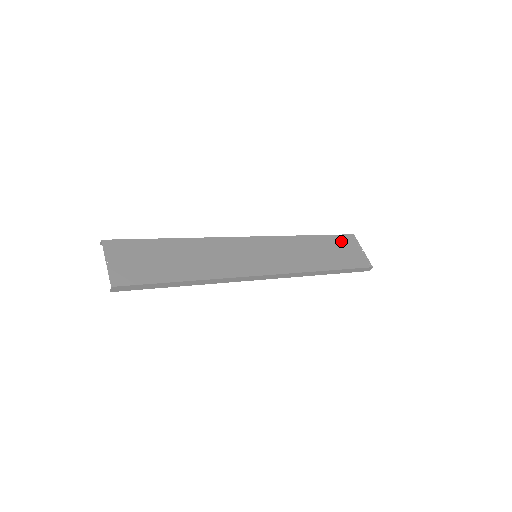
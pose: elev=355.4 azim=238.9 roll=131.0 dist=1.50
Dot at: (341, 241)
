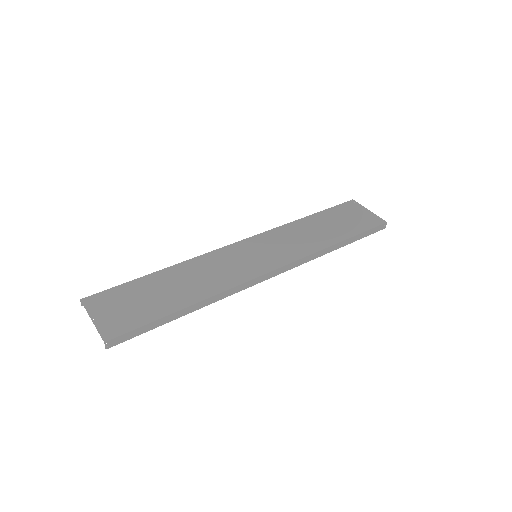
Dot at: (342, 210)
